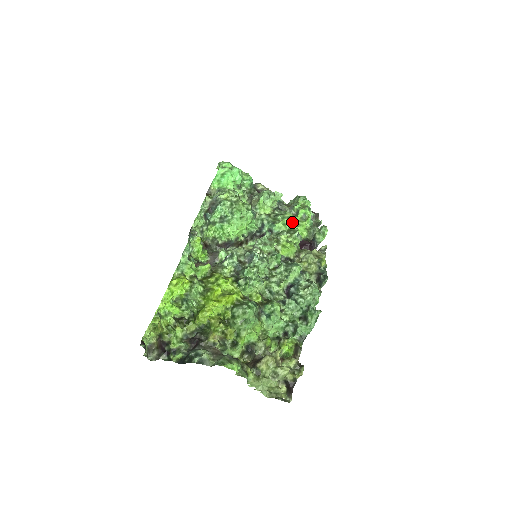
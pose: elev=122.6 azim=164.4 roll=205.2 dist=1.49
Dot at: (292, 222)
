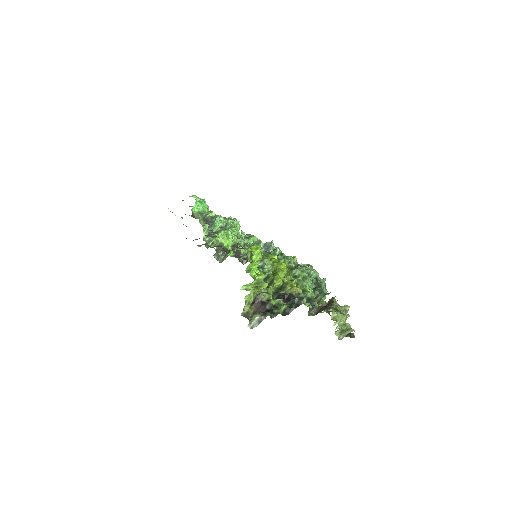
Dot at: (256, 238)
